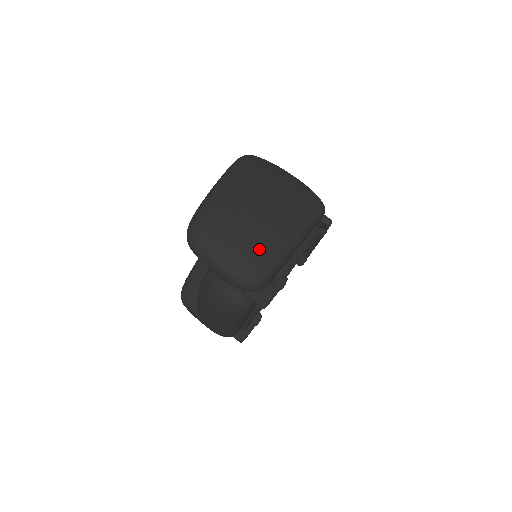
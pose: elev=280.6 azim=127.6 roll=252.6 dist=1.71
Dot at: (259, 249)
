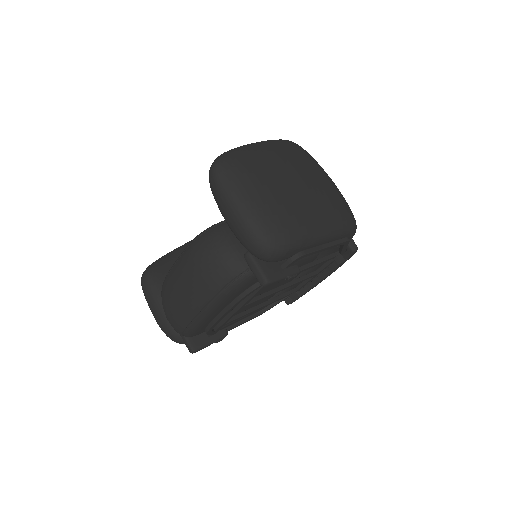
Dot at: (290, 212)
